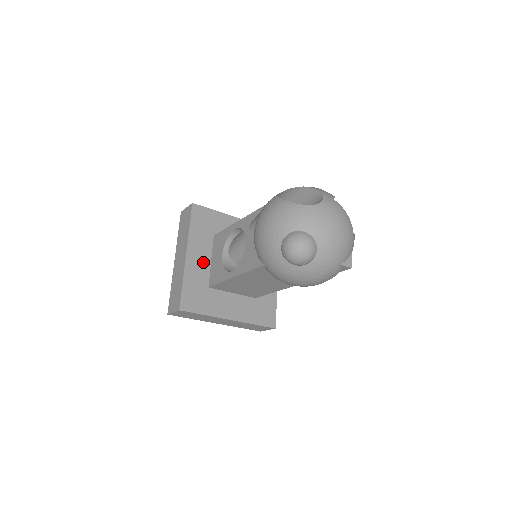
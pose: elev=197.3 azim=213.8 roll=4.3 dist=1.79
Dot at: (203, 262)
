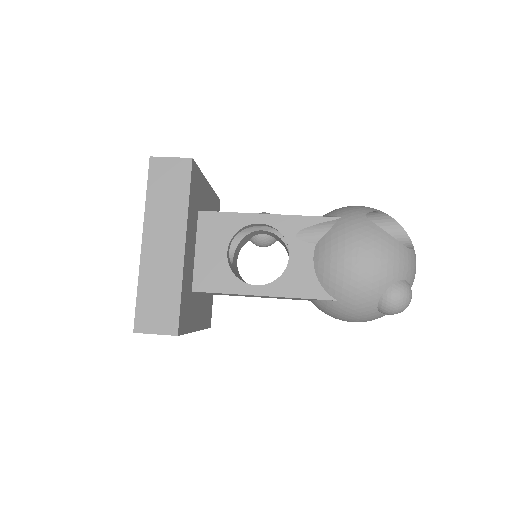
Dot at: (191, 254)
